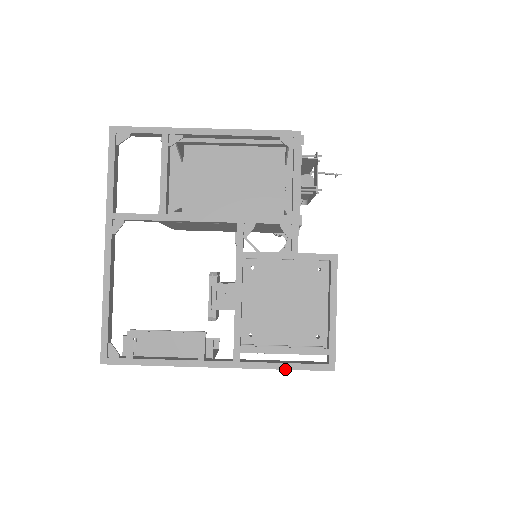
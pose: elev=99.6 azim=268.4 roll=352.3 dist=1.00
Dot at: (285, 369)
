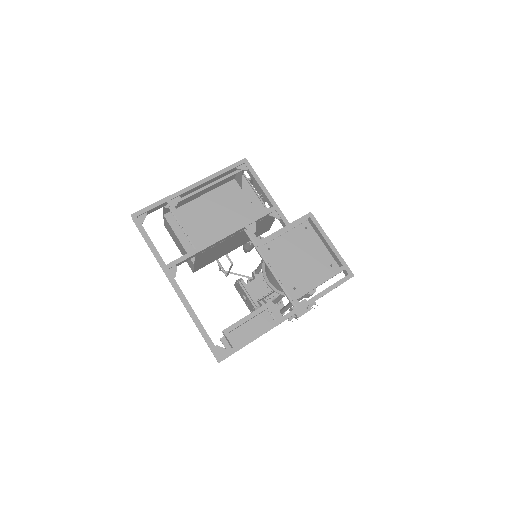
Dot at: (328, 292)
